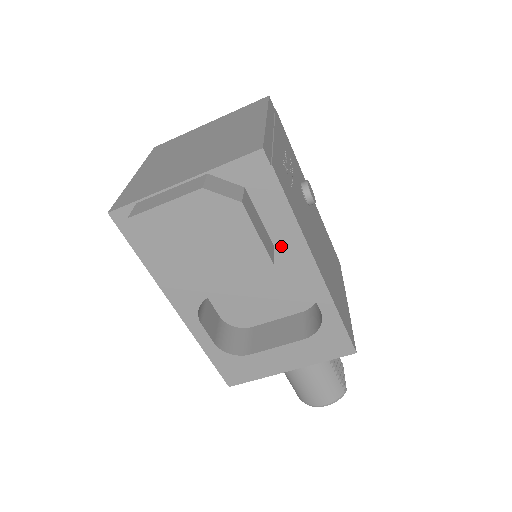
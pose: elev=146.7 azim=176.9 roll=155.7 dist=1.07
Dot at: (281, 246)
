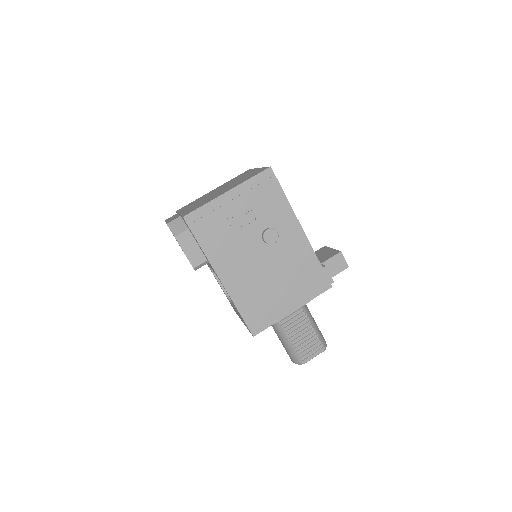
Dot at: (208, 261)
